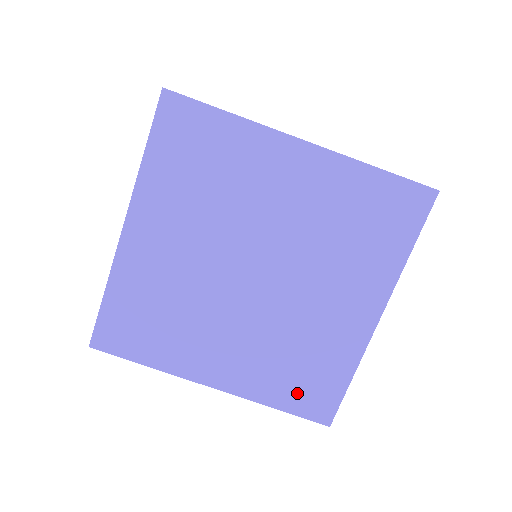
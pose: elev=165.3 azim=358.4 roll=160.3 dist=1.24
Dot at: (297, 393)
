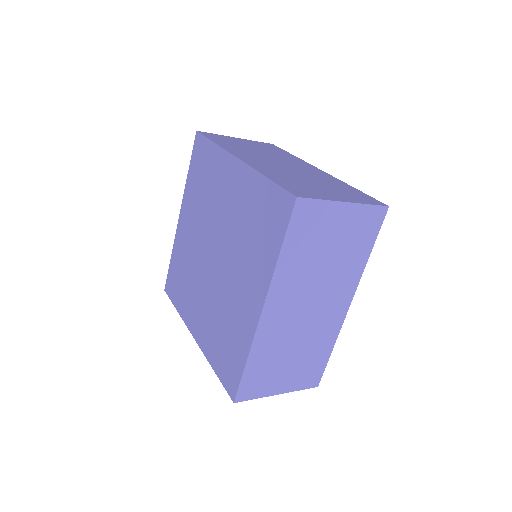
Dot at: (222, 361)
